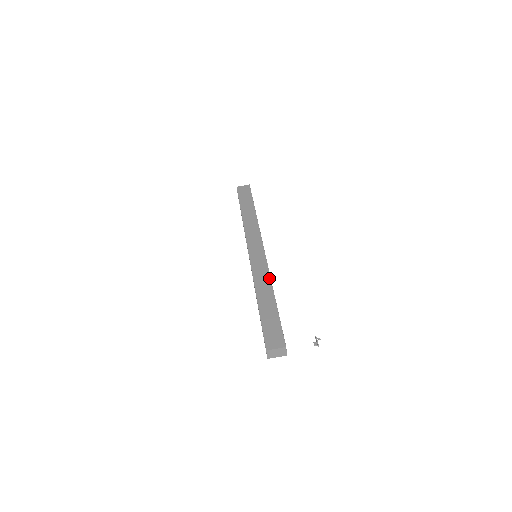
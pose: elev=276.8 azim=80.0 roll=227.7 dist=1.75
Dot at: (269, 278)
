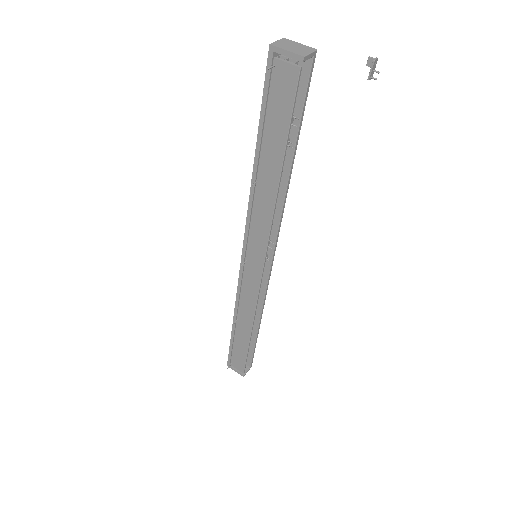
Dot at: (283, 202)
